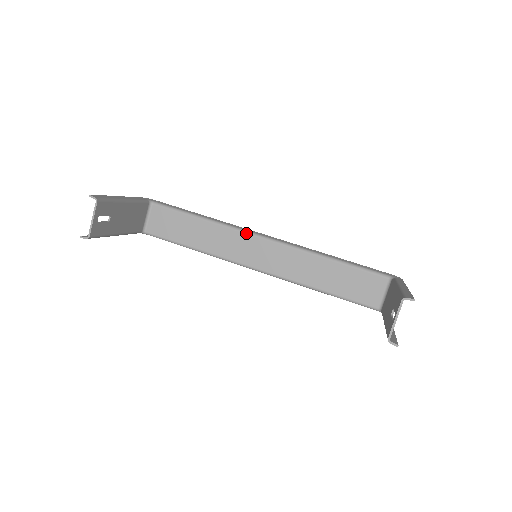
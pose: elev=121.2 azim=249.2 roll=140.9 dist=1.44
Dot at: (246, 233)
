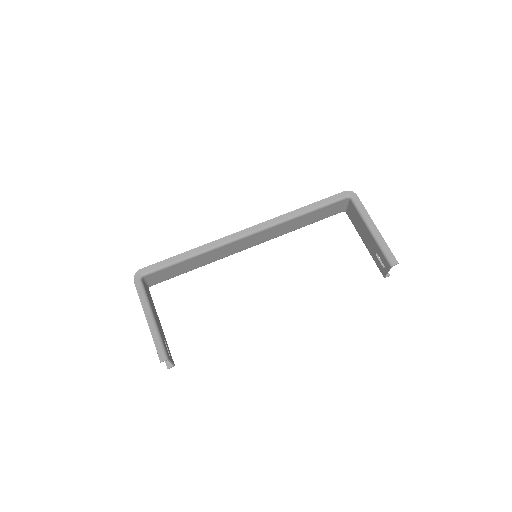
Dot at: (233, 242)
